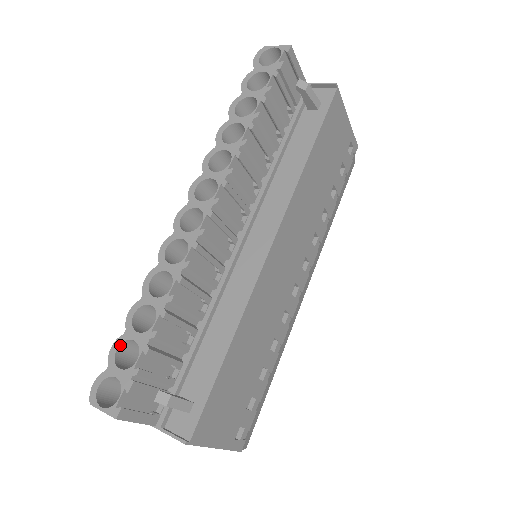
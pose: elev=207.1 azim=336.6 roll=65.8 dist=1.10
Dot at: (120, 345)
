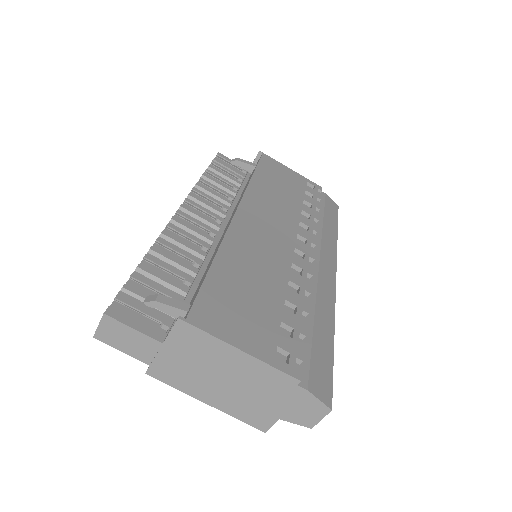
Dot at: occluded
